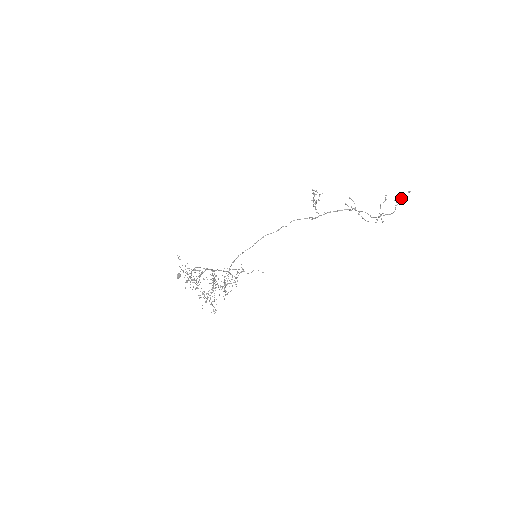
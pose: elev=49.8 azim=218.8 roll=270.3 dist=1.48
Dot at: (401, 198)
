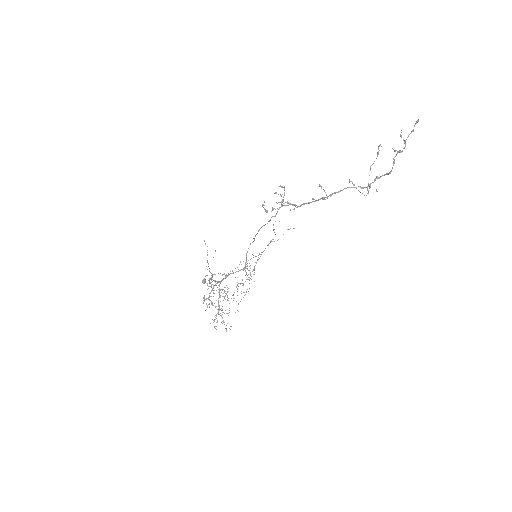
Dot at: (403, 140)
